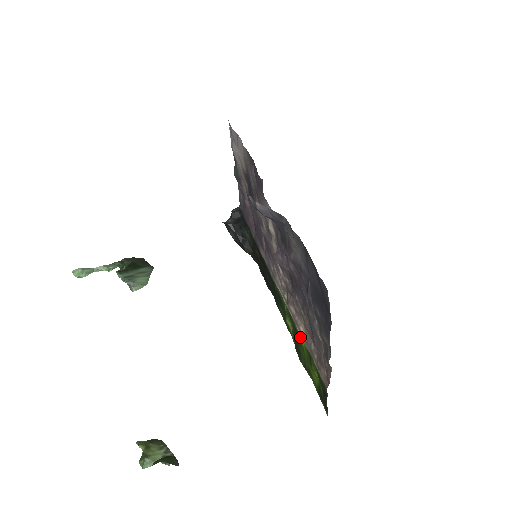
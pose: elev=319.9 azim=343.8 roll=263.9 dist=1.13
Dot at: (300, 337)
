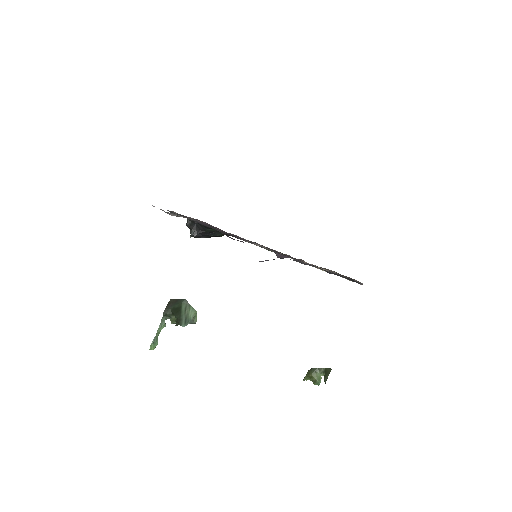
Dot at: occluded
